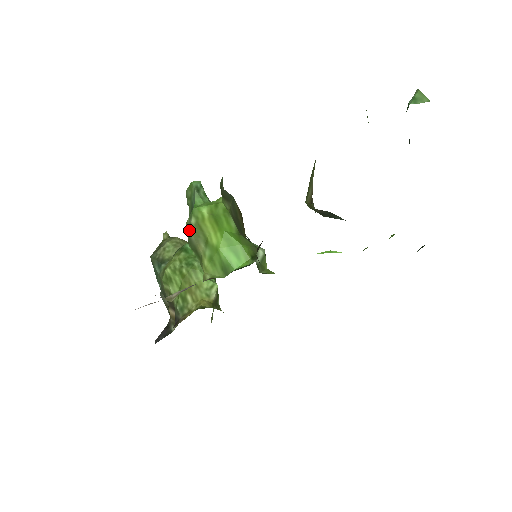
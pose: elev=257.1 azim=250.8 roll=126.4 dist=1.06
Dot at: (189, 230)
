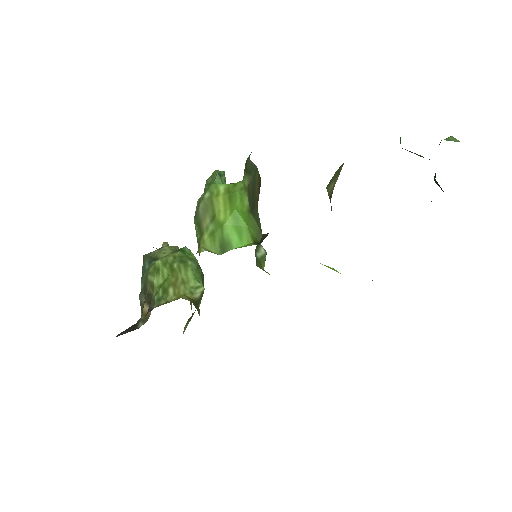
Dot at: (200, 204)
